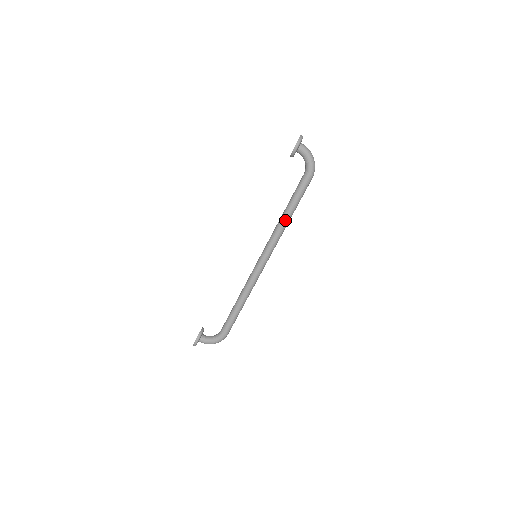
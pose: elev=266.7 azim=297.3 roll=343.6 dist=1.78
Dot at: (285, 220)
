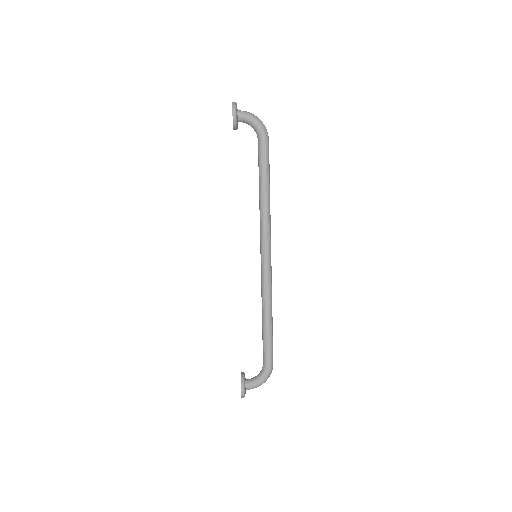
Dot at: (265, 198)
